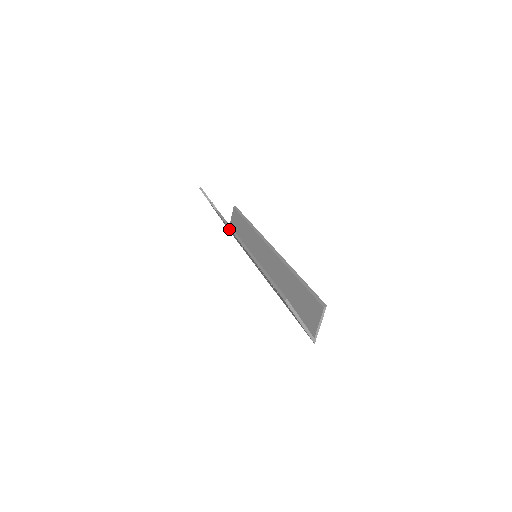
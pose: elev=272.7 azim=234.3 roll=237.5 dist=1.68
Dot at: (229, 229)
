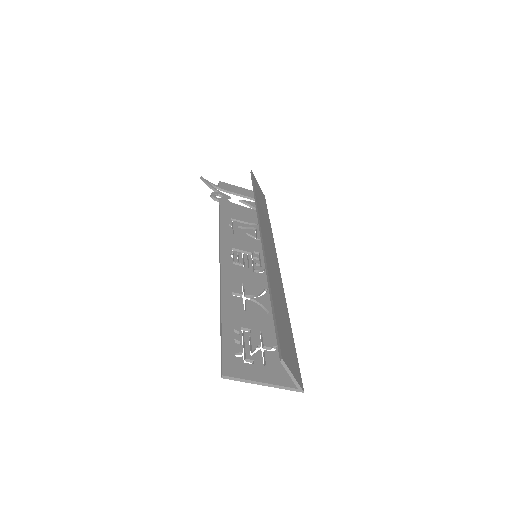
Dot at: occluded
